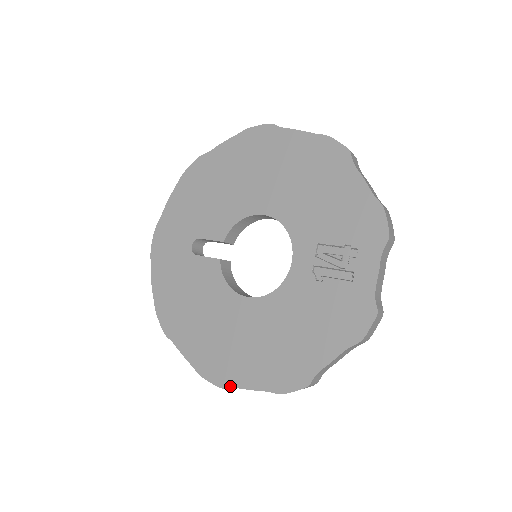
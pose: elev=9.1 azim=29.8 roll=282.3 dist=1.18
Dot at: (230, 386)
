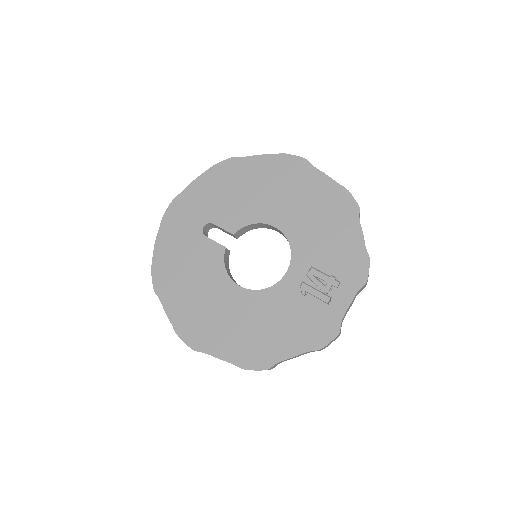
Dot at: (201, 350)
